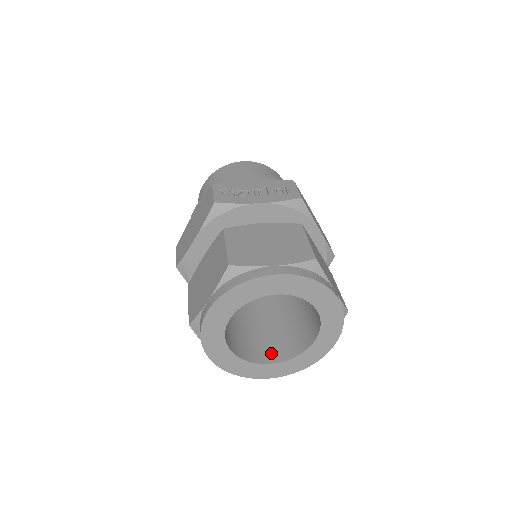
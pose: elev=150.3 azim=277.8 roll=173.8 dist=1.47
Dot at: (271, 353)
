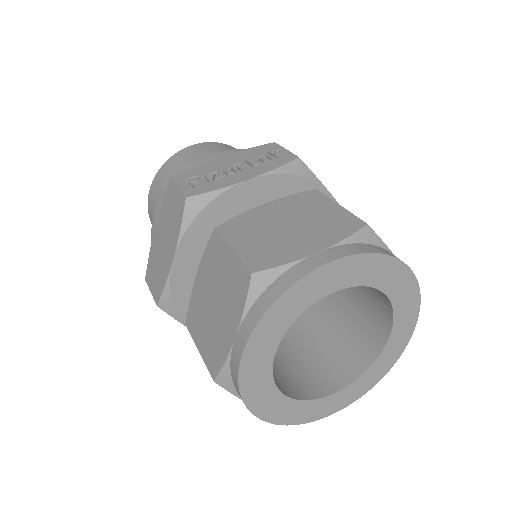
Dot at: (331, 376)
